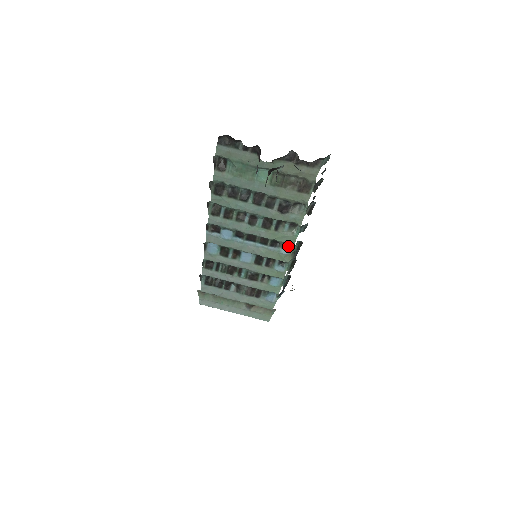
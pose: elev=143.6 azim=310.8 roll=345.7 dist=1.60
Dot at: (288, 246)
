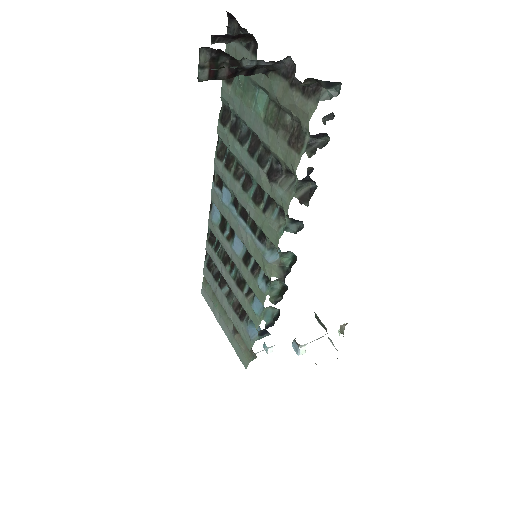
Dot at: (276, 251)
